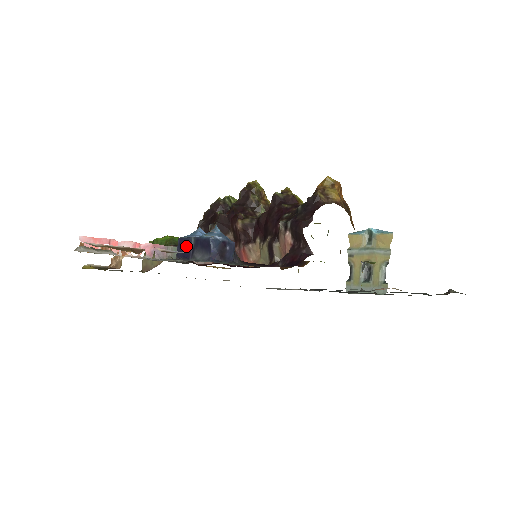
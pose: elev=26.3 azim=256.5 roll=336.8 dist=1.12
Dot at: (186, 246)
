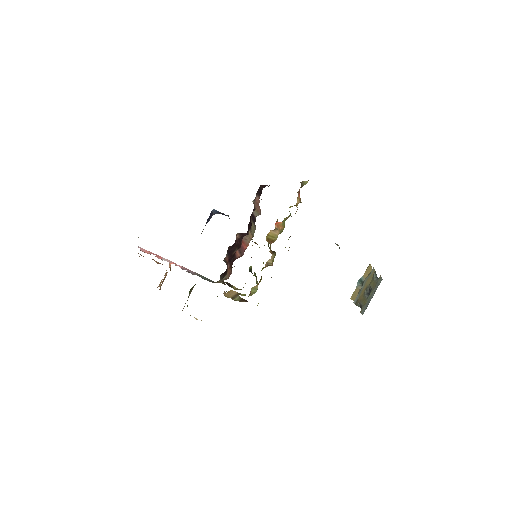
Dot at: (201, 233)
